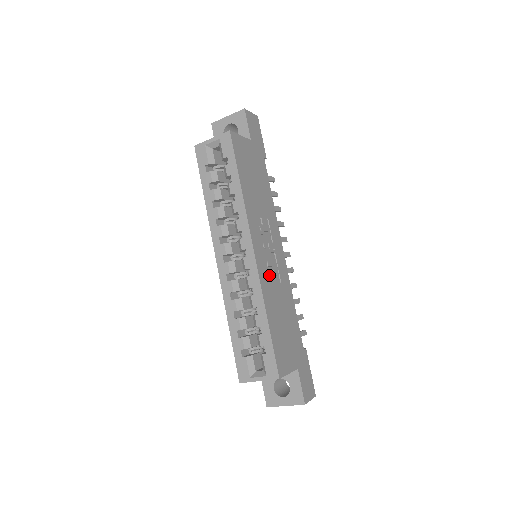
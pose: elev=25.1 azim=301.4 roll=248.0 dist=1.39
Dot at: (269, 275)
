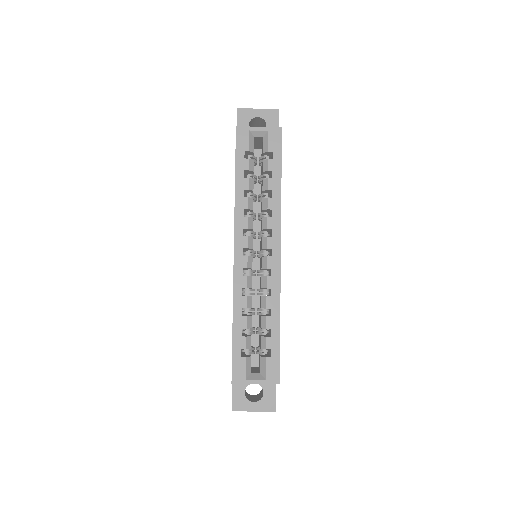
Dot at: occluded
